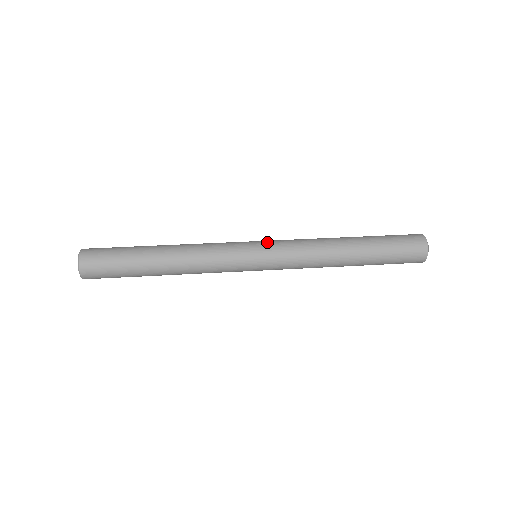
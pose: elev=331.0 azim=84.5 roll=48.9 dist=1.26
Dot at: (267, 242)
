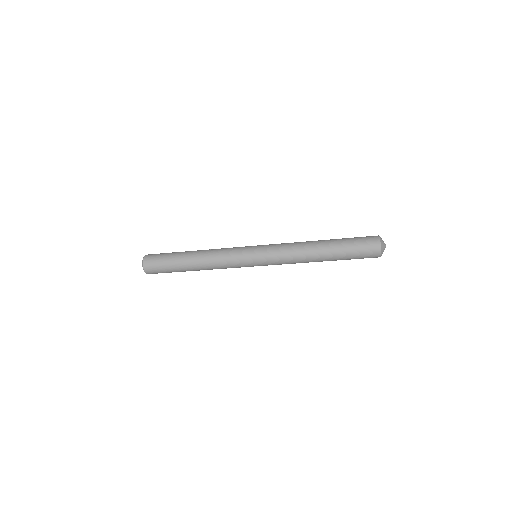
Dot at: occluded
